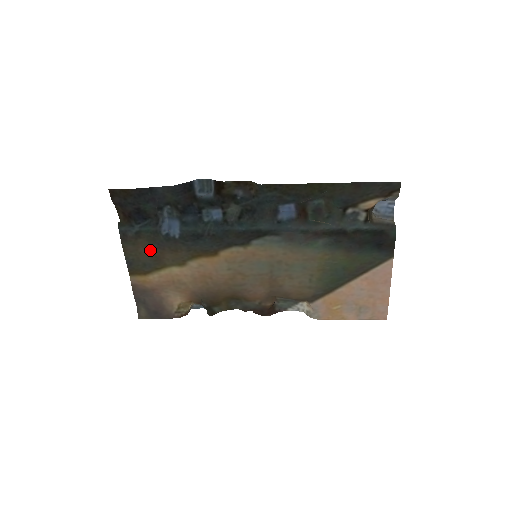
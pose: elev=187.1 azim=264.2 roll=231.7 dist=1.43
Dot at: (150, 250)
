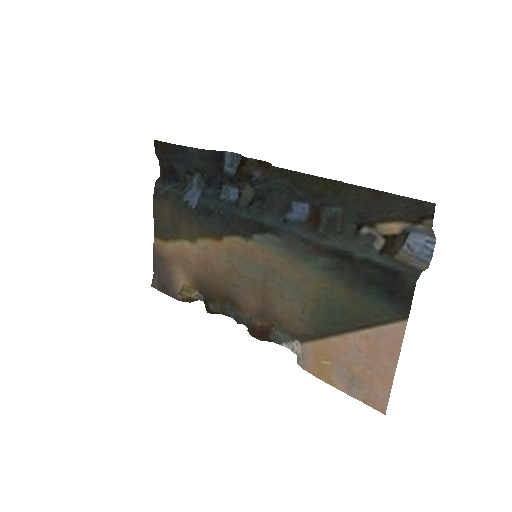
Dot at: (172, 215)
